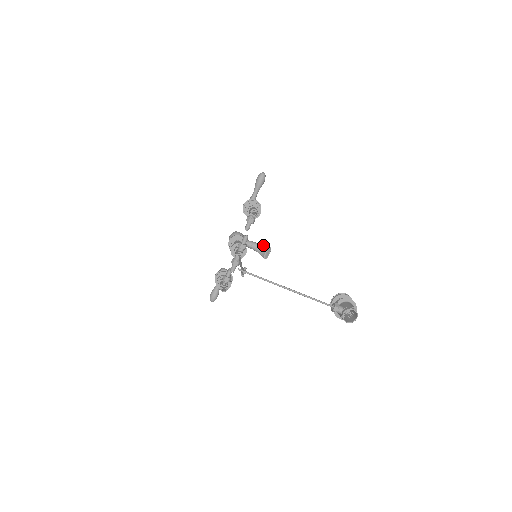
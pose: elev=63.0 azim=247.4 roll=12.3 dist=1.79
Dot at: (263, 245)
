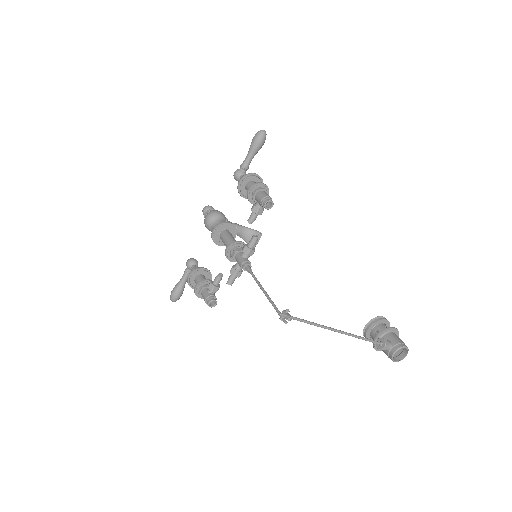
Dot at: (250, 229)
